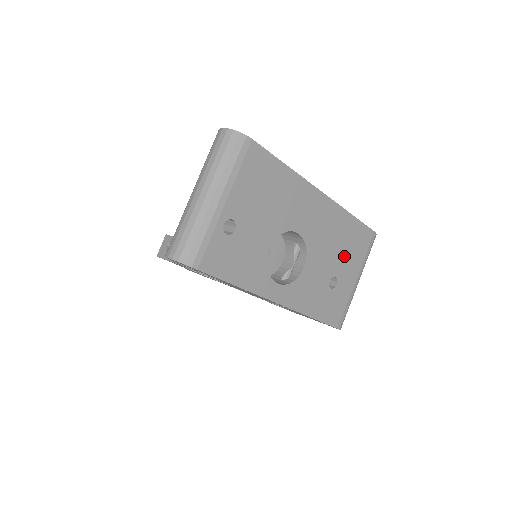
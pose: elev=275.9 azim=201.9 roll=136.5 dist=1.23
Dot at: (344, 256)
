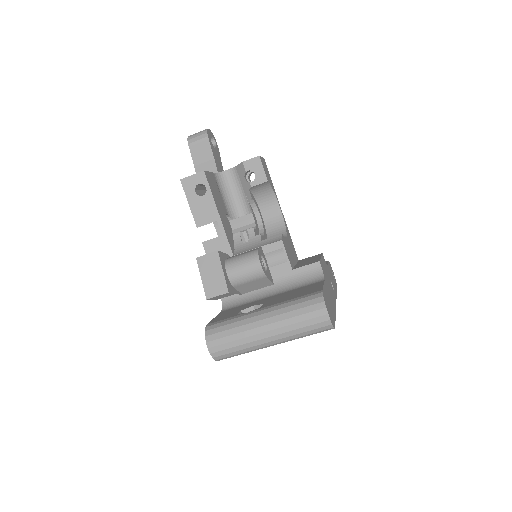
Dot at: occluded
